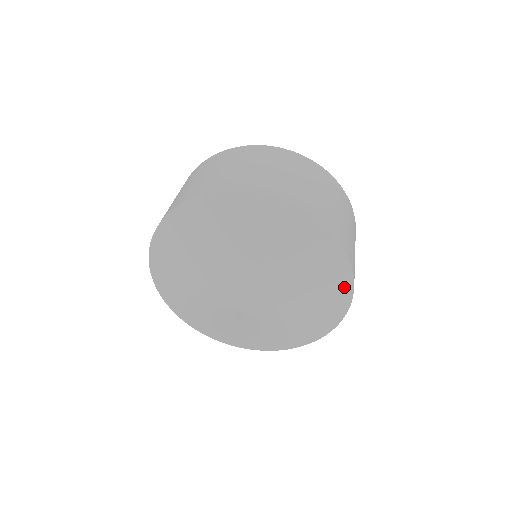
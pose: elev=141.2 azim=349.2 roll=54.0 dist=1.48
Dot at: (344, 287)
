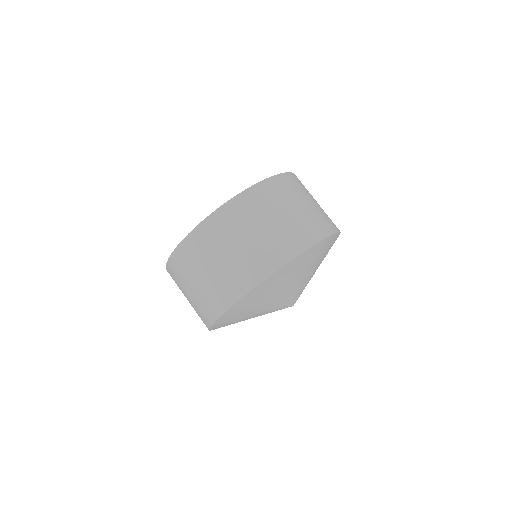
Dot at: occluded
